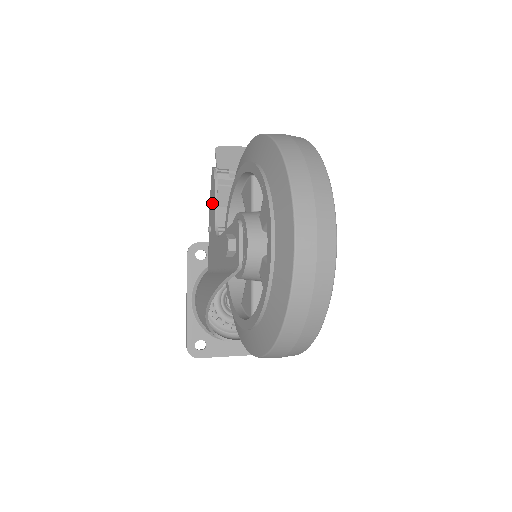
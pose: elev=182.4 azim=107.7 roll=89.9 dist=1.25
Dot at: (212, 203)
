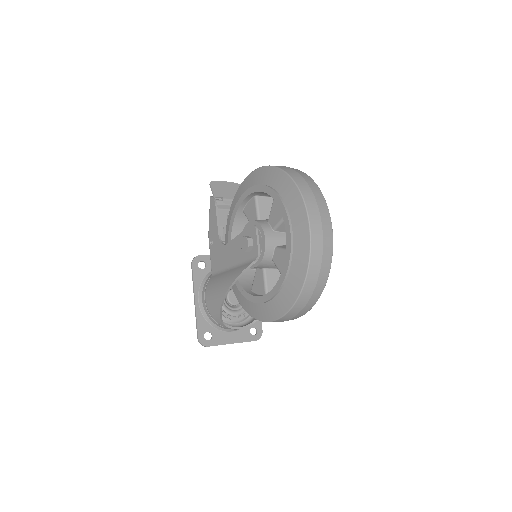
Dot at: (213, 222)
